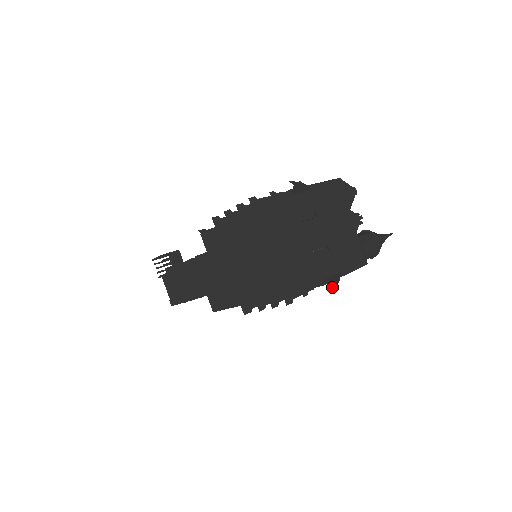
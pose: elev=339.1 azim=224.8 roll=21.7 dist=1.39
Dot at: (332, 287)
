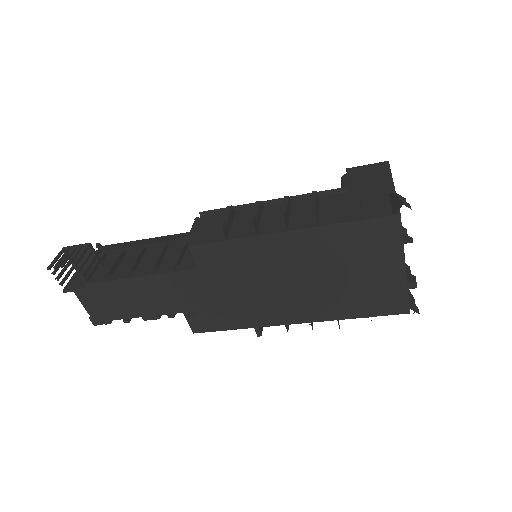
Dot at: occluded
